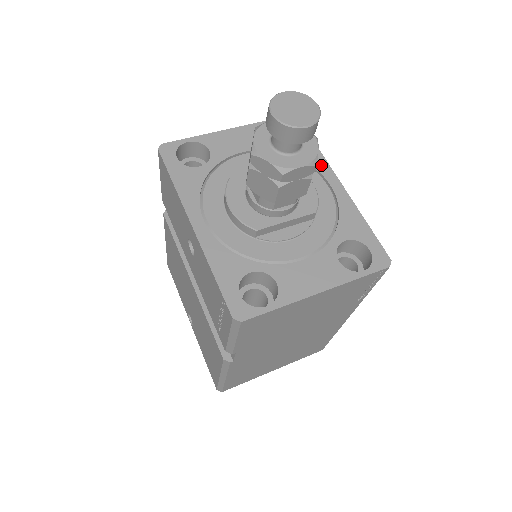
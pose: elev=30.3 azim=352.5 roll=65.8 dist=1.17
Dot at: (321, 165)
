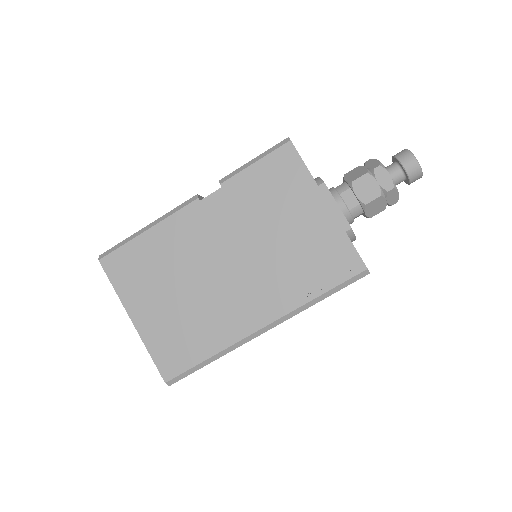
Dot at: occluded
